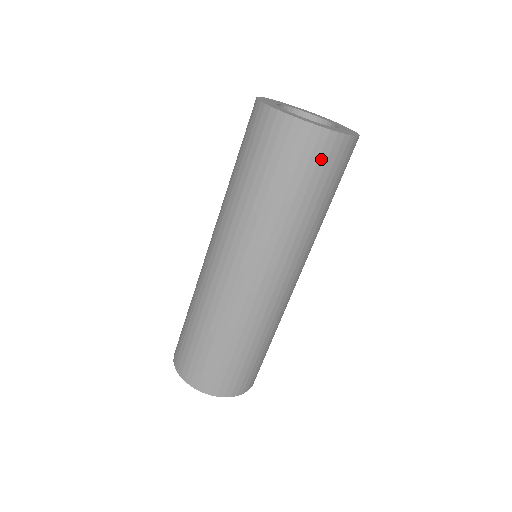
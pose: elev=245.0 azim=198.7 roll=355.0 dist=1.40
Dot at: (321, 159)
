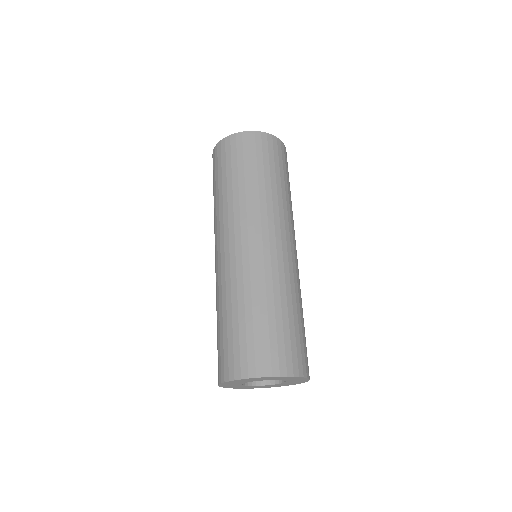
Dot at: (275, 152)
